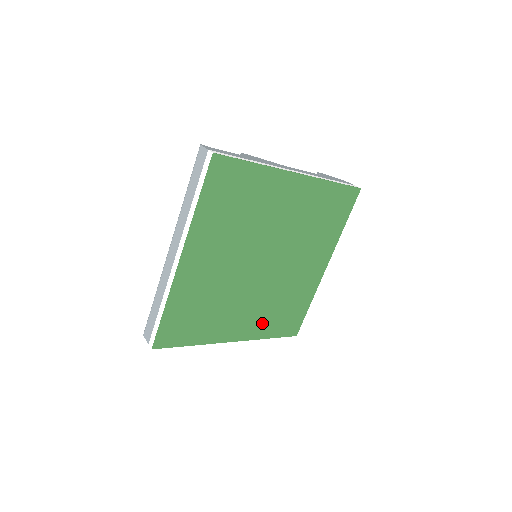
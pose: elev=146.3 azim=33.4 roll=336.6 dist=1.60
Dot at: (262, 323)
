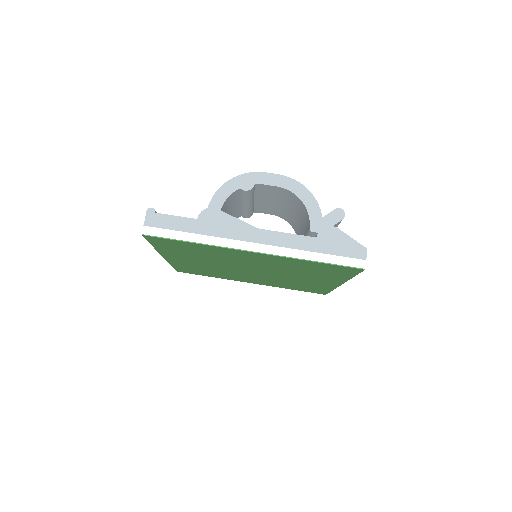
Dot at: (276, 284)
